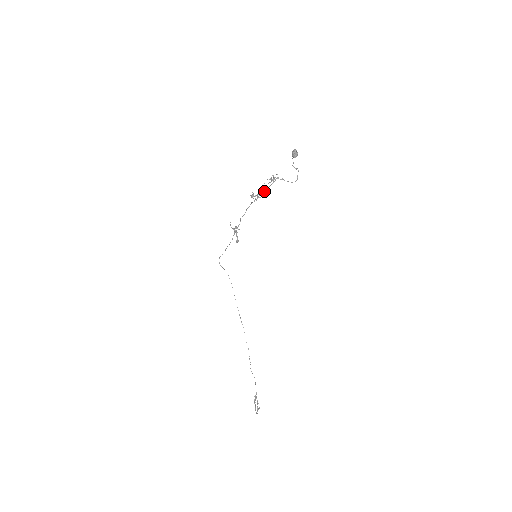
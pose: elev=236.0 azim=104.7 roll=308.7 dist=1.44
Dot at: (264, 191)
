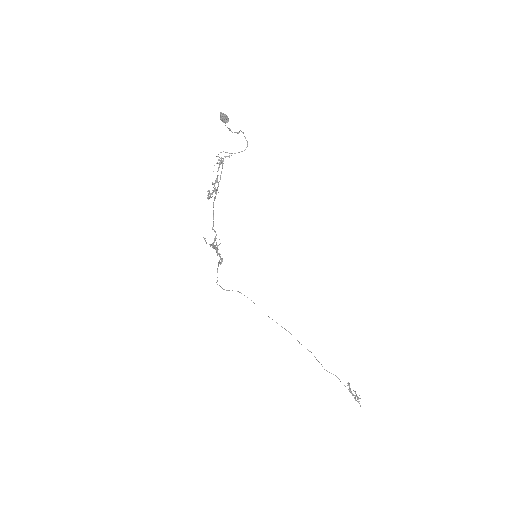
Dot at: (218, 182)
